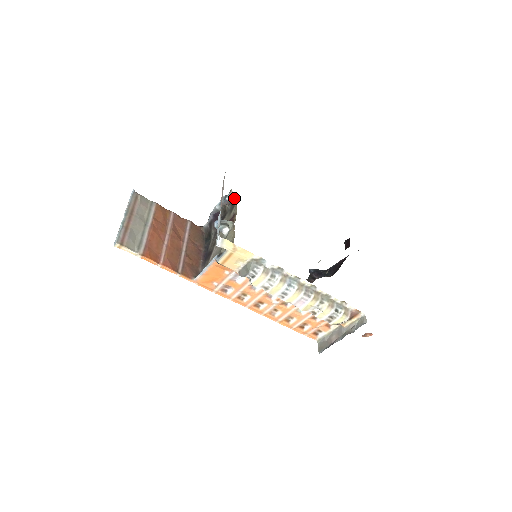
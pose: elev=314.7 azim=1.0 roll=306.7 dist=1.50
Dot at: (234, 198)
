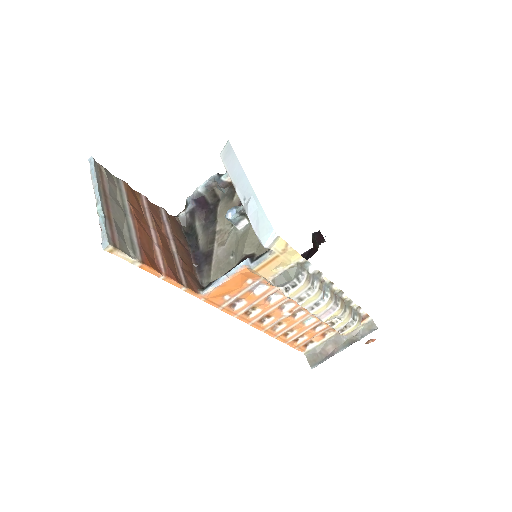
Dot at: occluded
